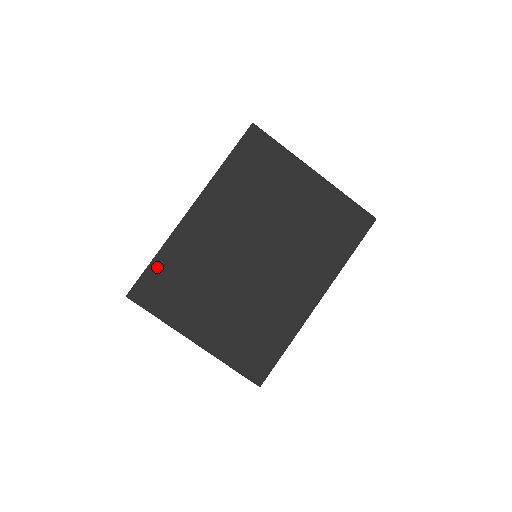
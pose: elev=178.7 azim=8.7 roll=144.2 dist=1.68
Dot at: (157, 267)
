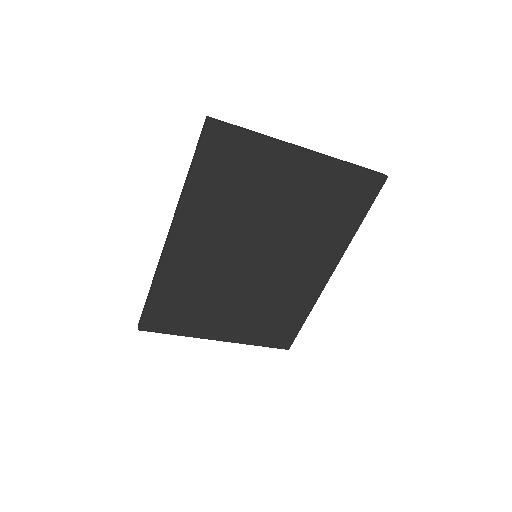
Dot at: (157, 299)
